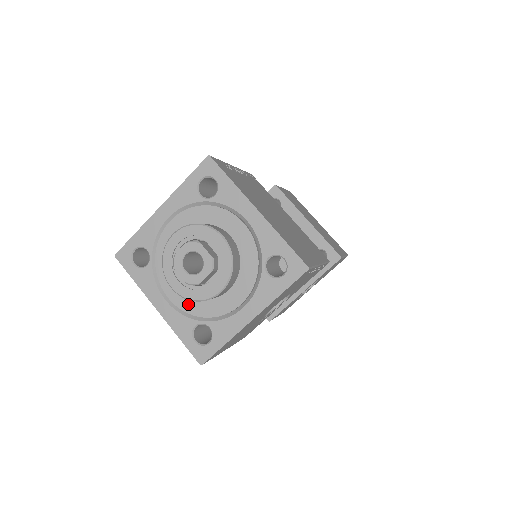
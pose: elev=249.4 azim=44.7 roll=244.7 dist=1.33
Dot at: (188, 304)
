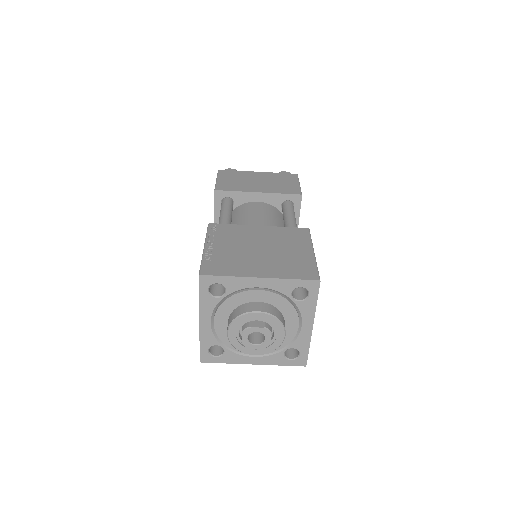
Dot at: (223, 334)
